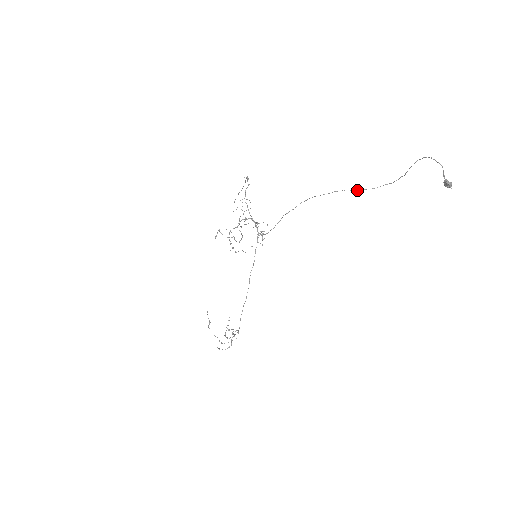
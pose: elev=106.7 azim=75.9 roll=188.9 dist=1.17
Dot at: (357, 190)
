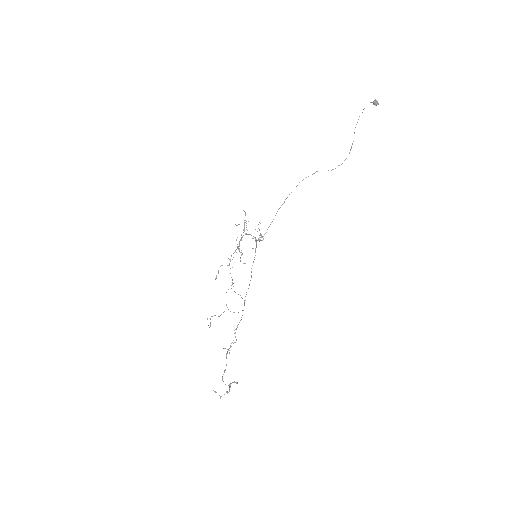
Dot at: occluded
